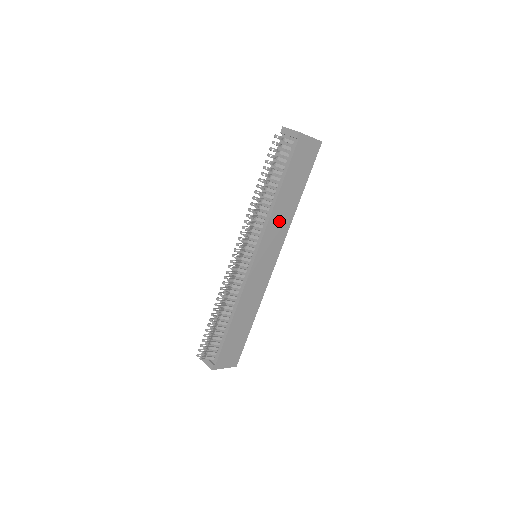
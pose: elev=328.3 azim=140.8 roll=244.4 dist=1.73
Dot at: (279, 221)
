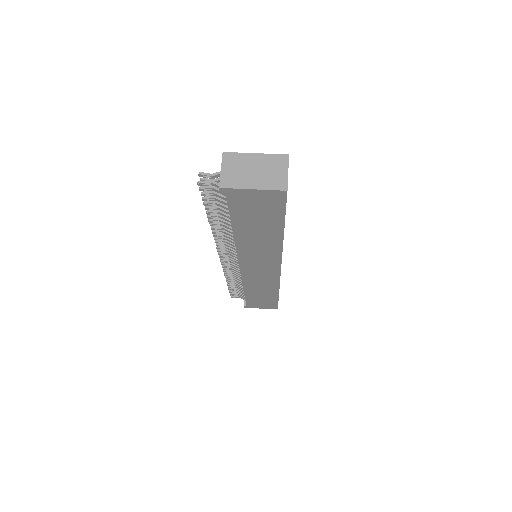
Dot at: (257, 249)
